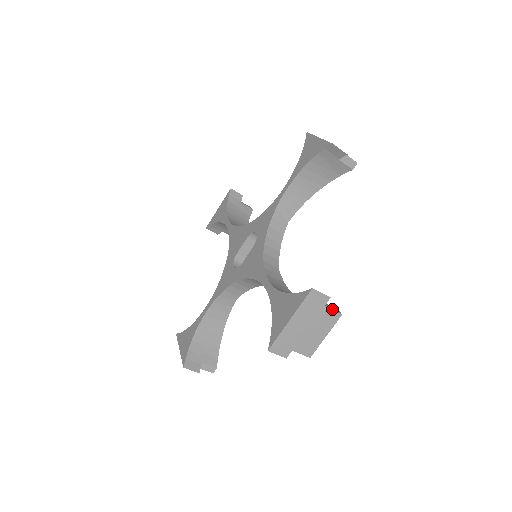
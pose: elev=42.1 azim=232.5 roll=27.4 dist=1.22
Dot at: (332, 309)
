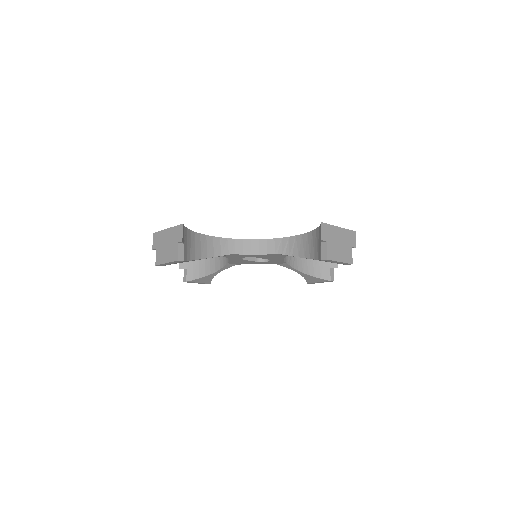
Dot at: occluded
